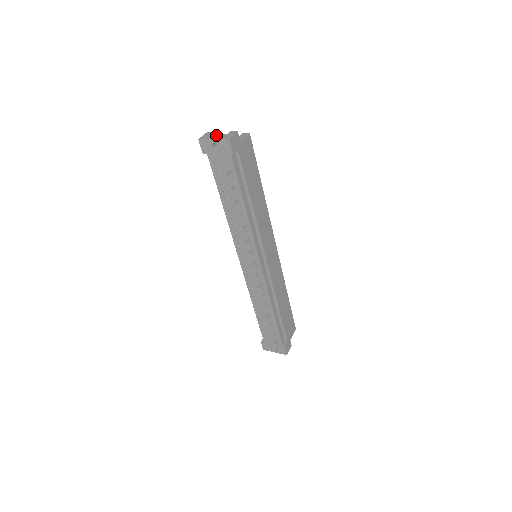
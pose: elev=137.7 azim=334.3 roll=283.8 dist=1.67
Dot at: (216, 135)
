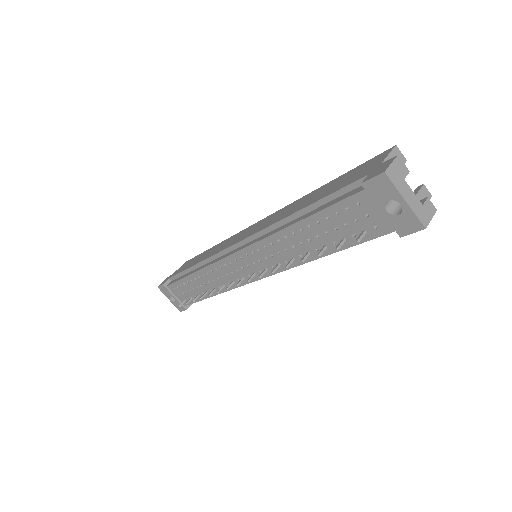
Dot at: (410, 189)
